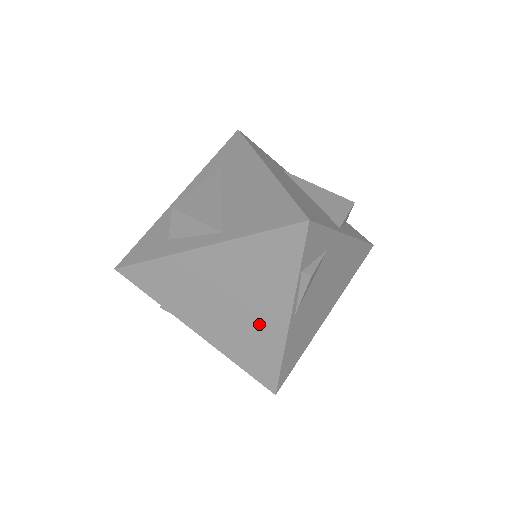
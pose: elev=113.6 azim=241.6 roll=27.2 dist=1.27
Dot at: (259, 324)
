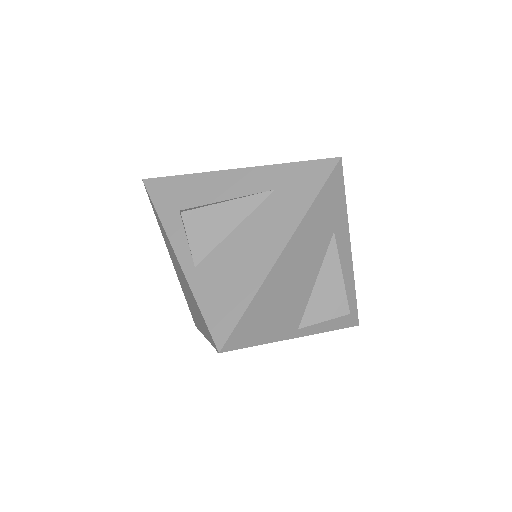
Dot at: occluded
